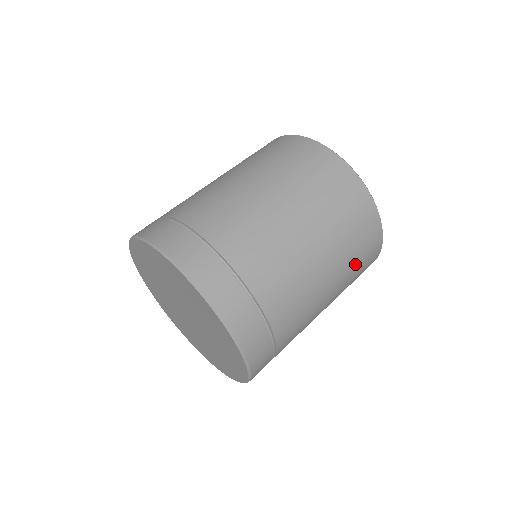
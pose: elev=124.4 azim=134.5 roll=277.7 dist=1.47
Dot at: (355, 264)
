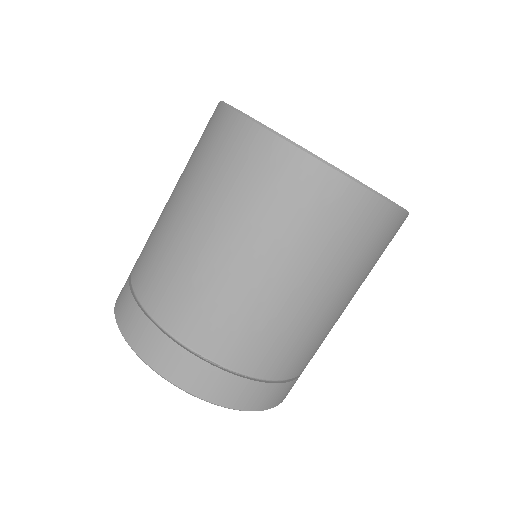
Dot at: occluded
